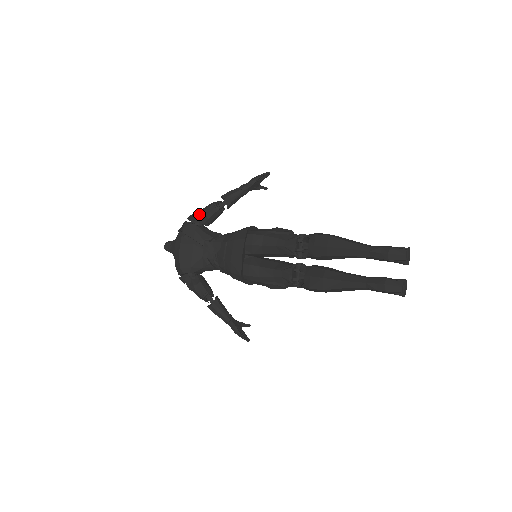
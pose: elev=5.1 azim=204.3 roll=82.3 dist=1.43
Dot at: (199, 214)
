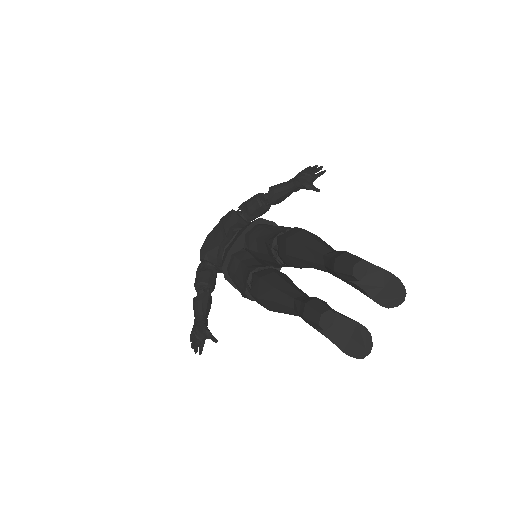
Dot at: (245, 203)
